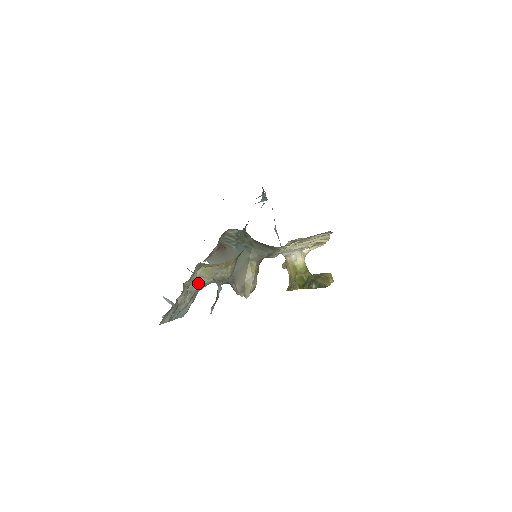
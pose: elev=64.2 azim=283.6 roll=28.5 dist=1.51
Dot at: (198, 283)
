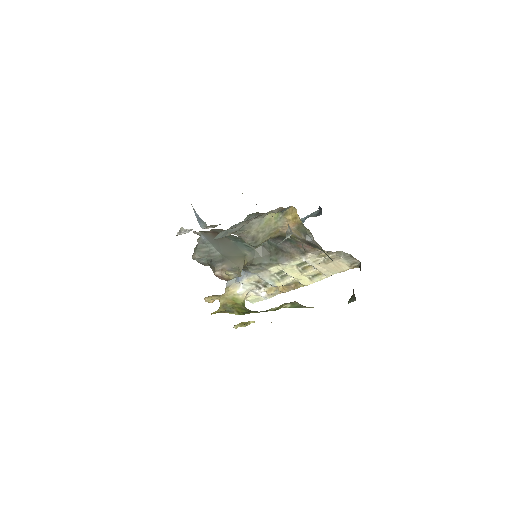
Dot at: (252, 225)
